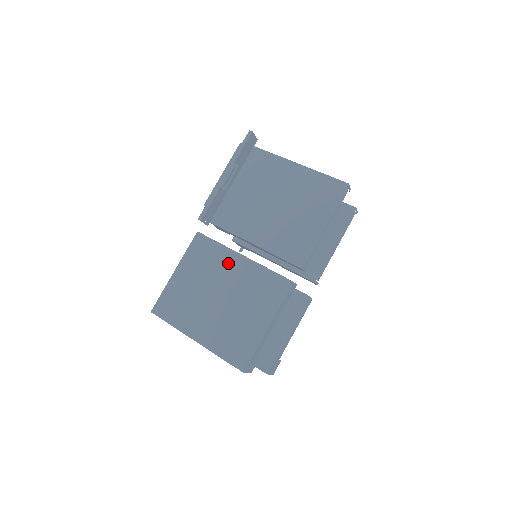
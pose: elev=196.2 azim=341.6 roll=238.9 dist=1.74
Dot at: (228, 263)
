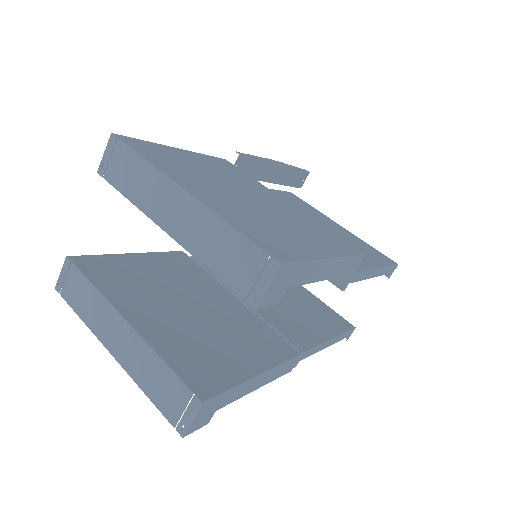
Dot at: (266, 193)
